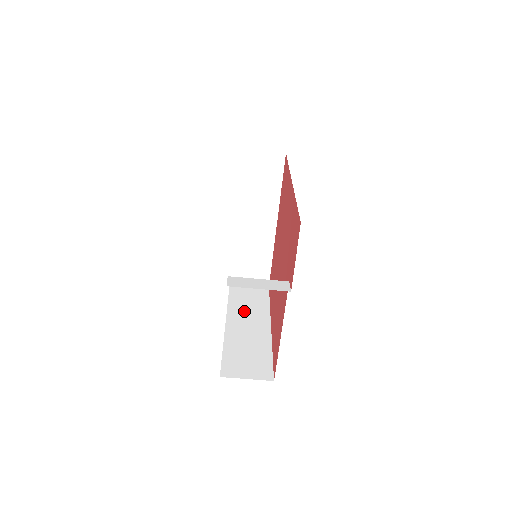
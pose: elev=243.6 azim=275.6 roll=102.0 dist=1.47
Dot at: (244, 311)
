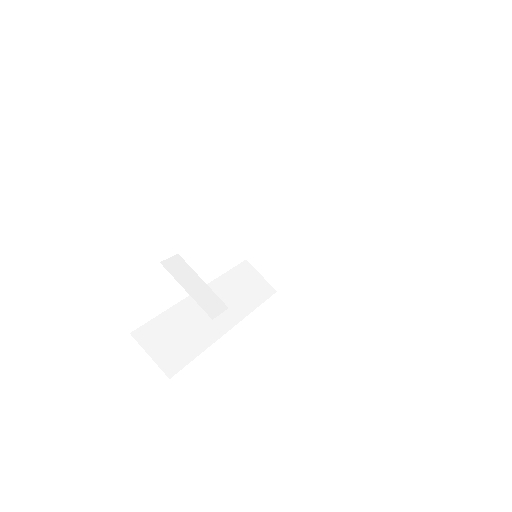
Dot at: (226, 294)
